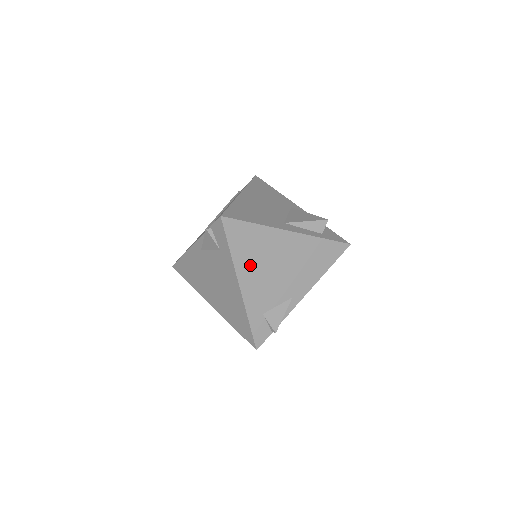
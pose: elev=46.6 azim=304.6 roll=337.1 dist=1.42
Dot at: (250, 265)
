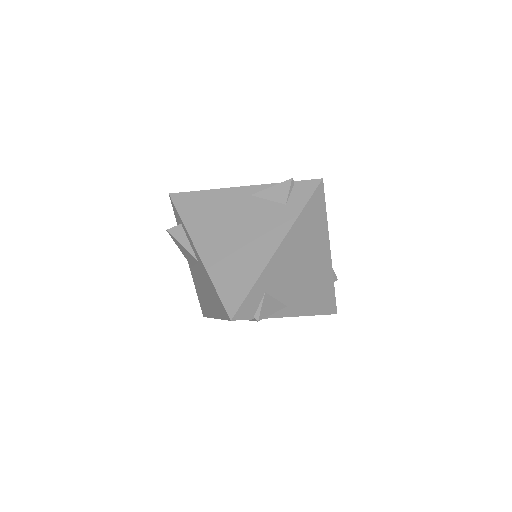
Dot at: (298, 239)
